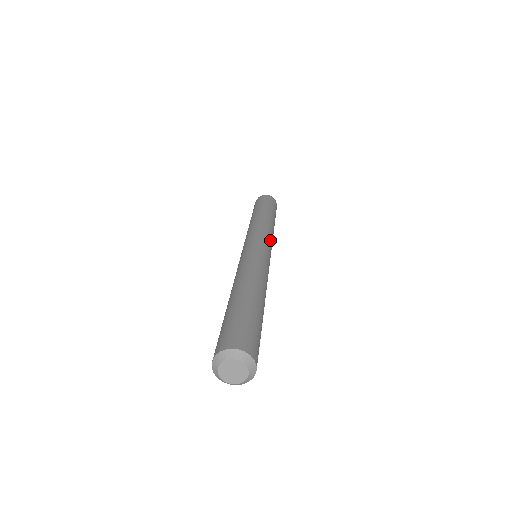
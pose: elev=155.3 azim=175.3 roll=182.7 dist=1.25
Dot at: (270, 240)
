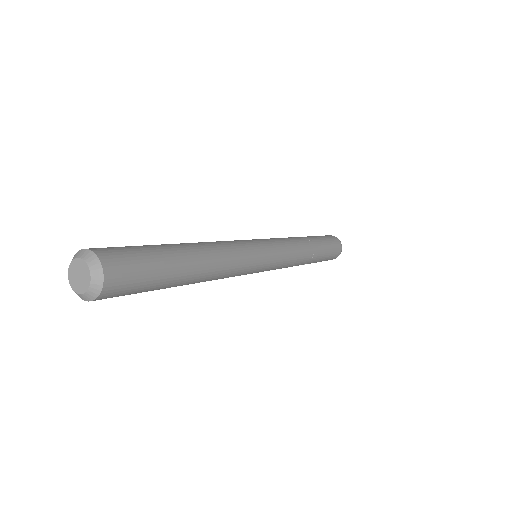
Dot at: (283, 248)
